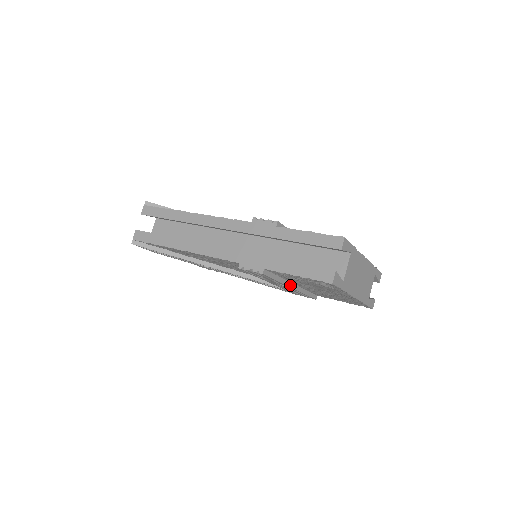
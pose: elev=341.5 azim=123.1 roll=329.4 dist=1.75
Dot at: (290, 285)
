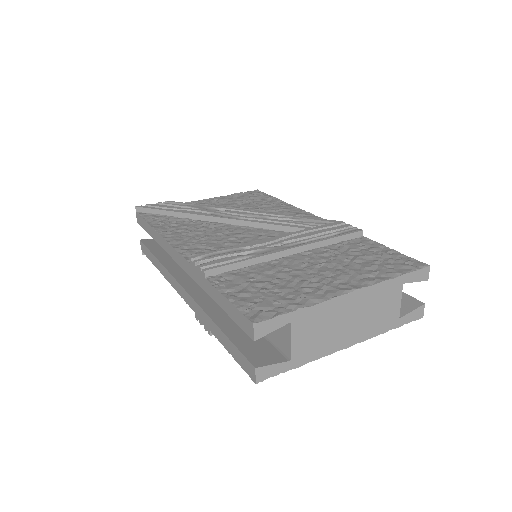
Dot at: occluded
